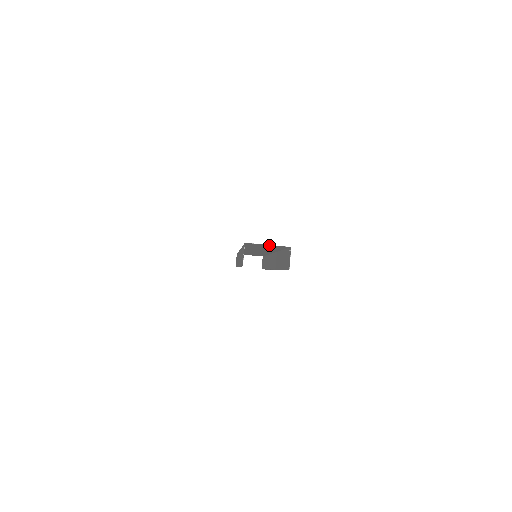
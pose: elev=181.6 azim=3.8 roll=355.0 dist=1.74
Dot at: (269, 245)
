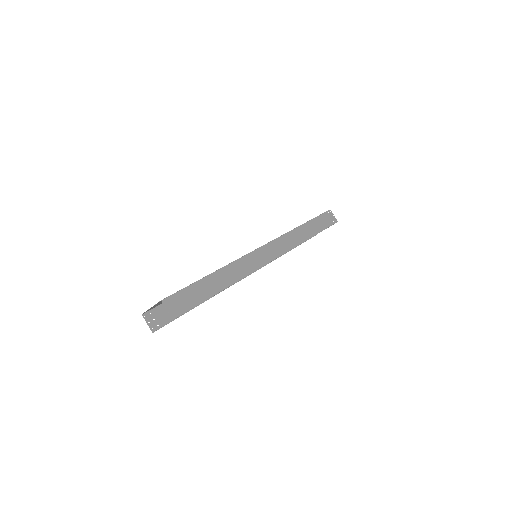
Dot at: (156, 304)
